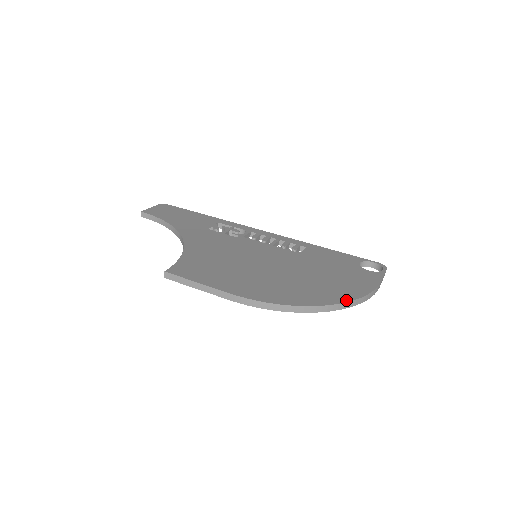
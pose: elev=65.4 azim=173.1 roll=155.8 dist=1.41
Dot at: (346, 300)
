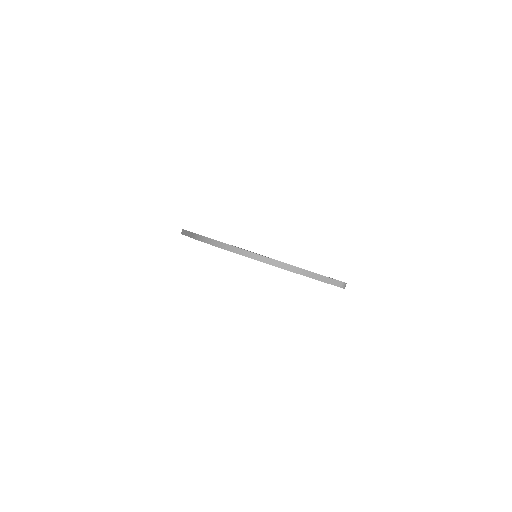
Dot at: occluded
